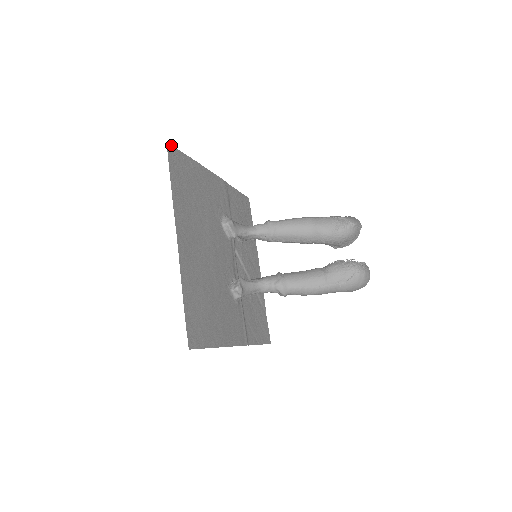
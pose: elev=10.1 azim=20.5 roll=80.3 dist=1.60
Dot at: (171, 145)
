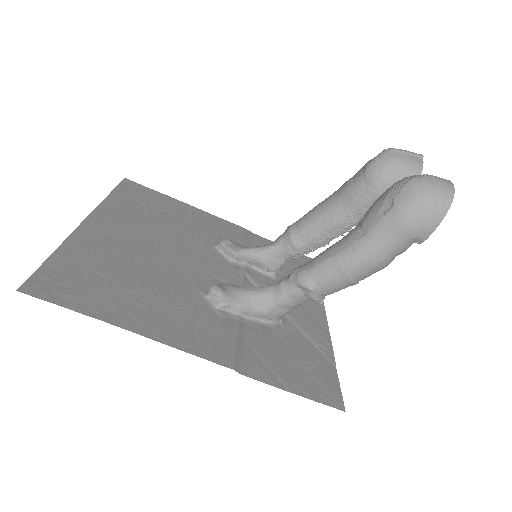
Dot at: (133, 181)
